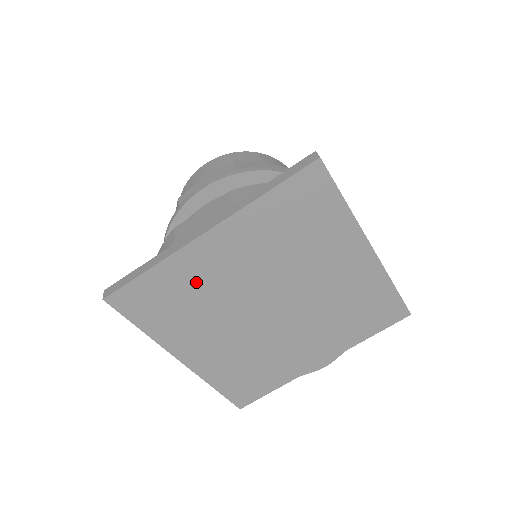
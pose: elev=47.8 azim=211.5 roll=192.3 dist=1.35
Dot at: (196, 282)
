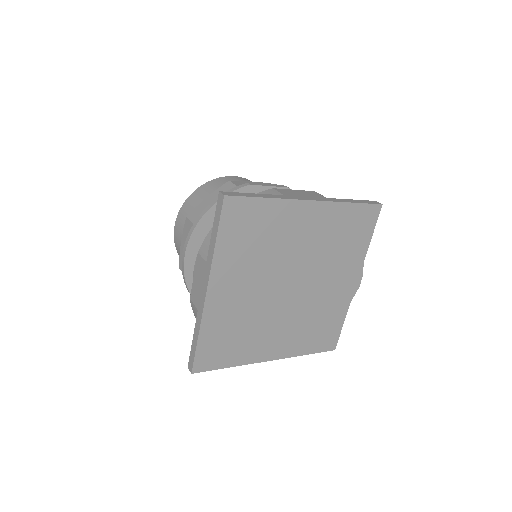
Dot at: (230, 318)
